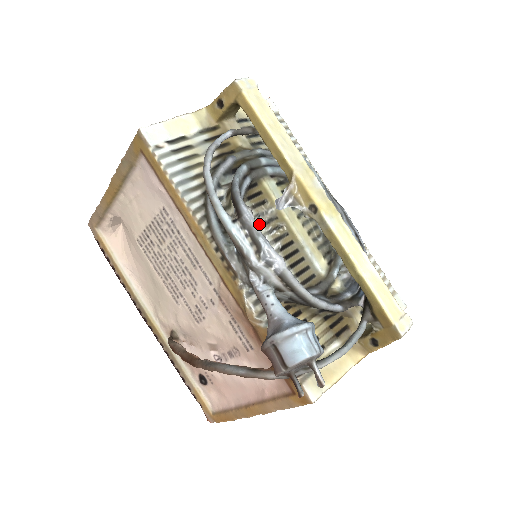
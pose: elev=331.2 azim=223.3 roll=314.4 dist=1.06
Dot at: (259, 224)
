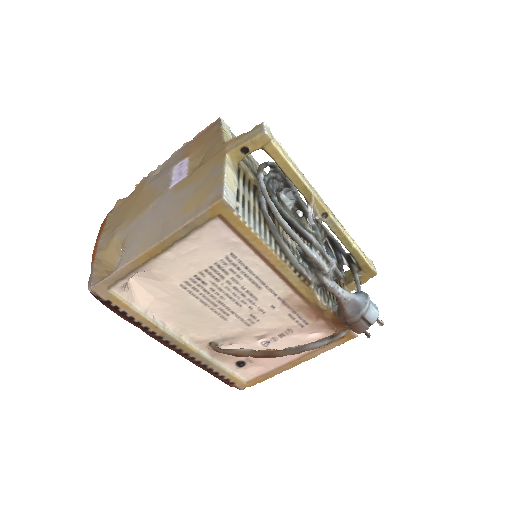
Dot at: occluded
